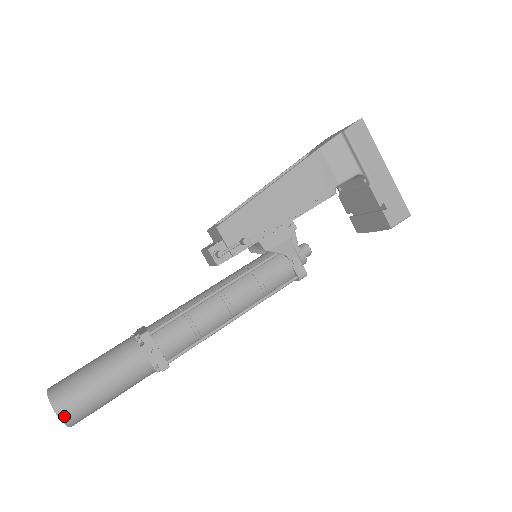
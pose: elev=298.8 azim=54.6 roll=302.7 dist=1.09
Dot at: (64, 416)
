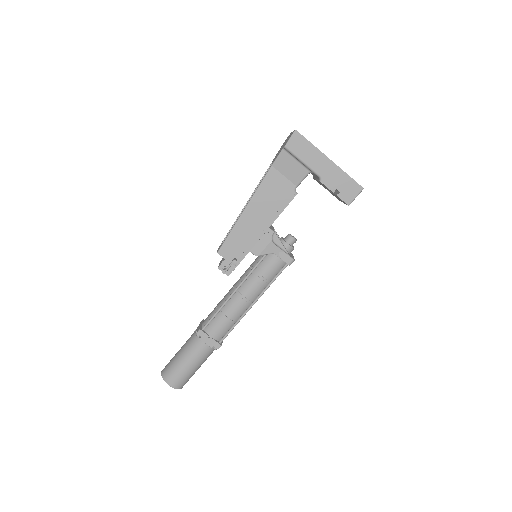
Dot at: (174, 386)
